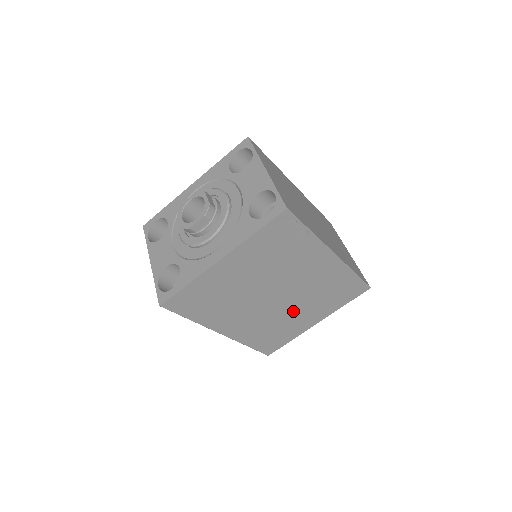
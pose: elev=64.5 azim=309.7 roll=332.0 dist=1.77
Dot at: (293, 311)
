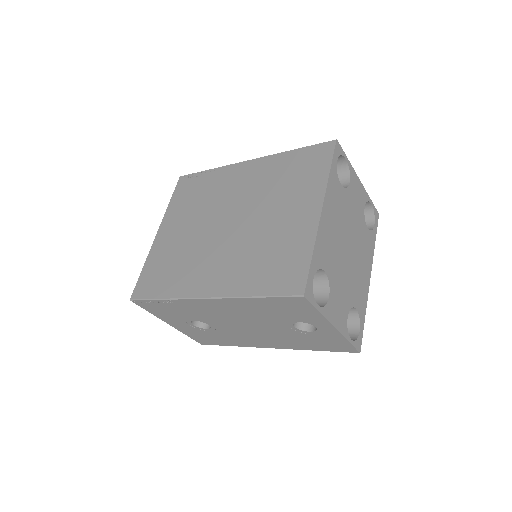
Dot at: (267, 222)
